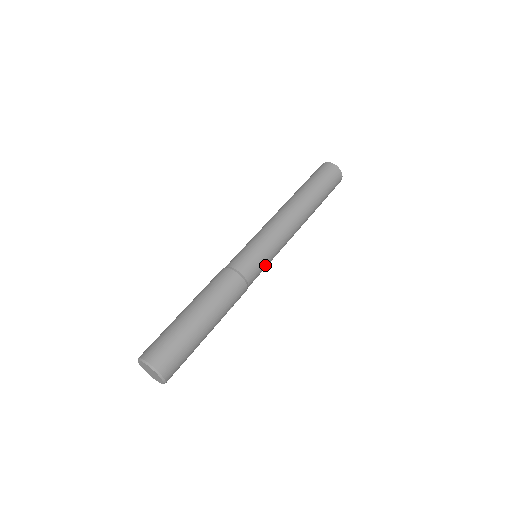
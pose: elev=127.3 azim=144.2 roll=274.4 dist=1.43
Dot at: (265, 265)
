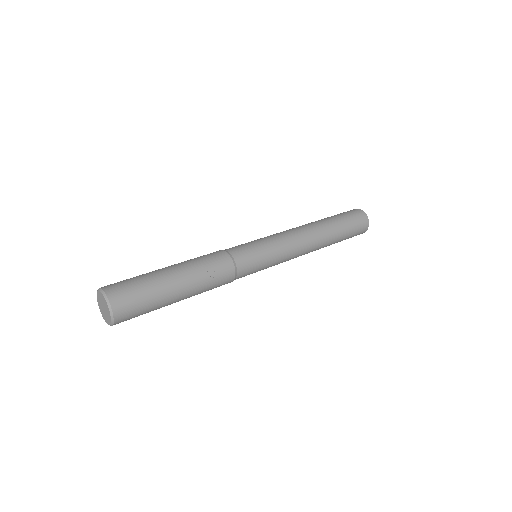
Dot at: (260, 254)
